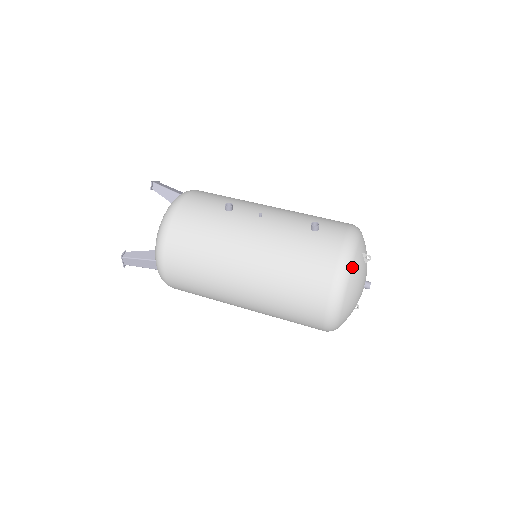
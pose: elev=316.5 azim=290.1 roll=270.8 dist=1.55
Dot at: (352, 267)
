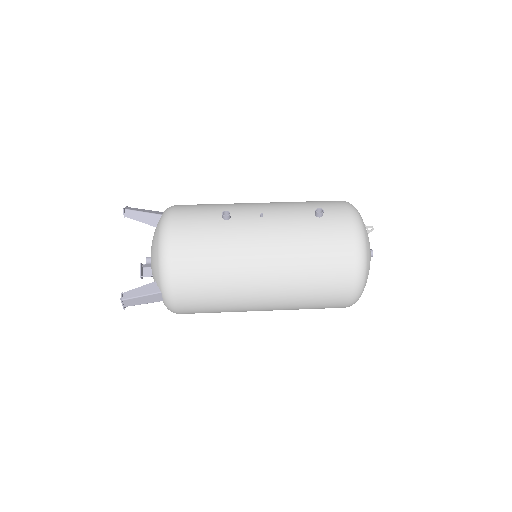
Dot at: (366, 242)
